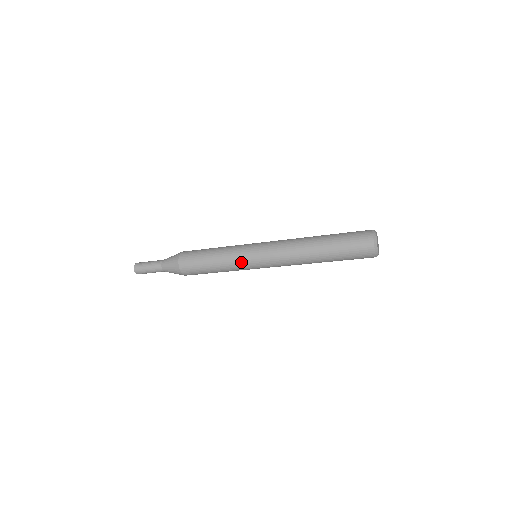
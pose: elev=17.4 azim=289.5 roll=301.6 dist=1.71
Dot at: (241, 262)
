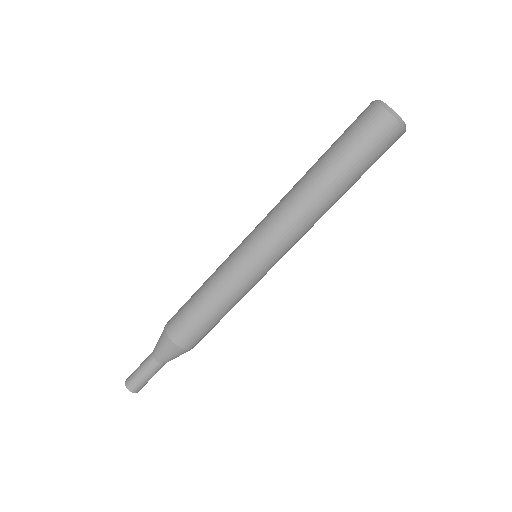
Dot at: (233, 267)
